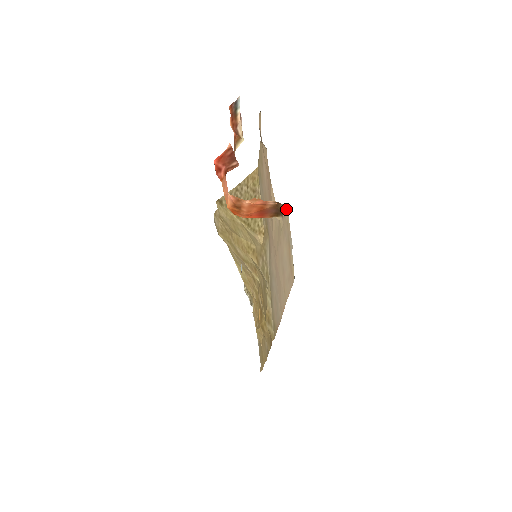
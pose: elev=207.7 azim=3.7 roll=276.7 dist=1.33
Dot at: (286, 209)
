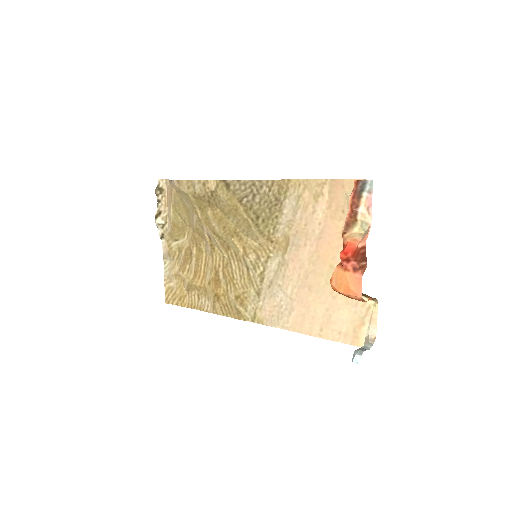
Dot at: (375, 301)
